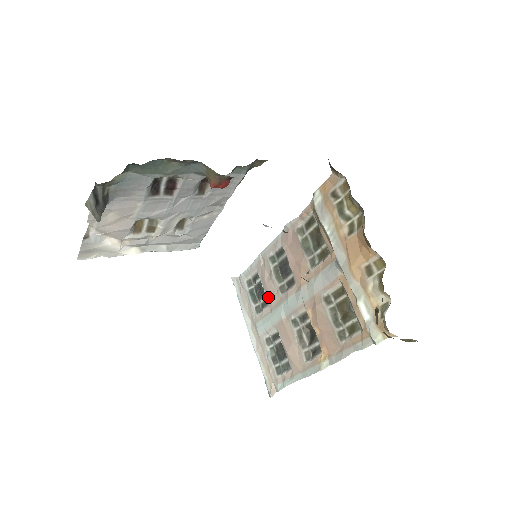
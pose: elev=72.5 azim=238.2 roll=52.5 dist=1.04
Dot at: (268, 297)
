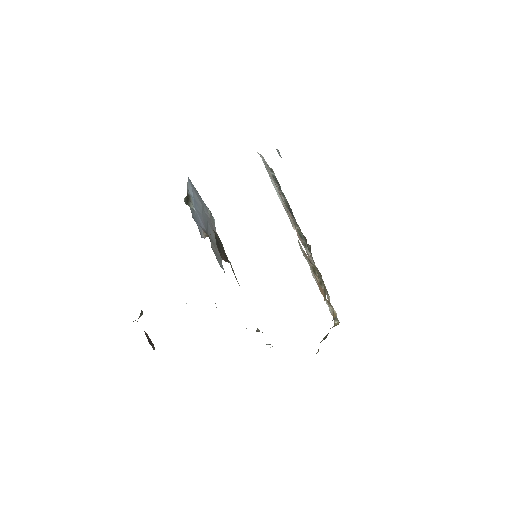
Dot at: occluded
